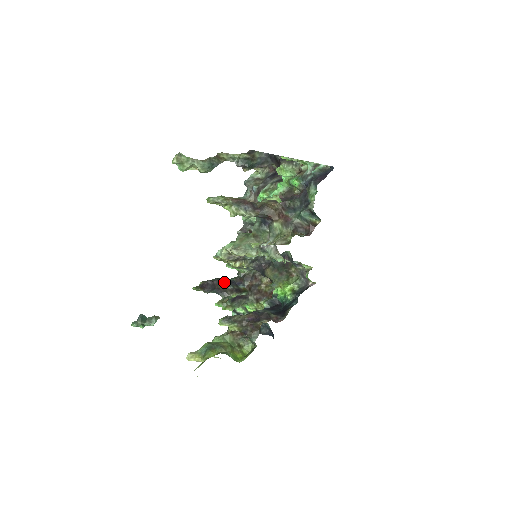
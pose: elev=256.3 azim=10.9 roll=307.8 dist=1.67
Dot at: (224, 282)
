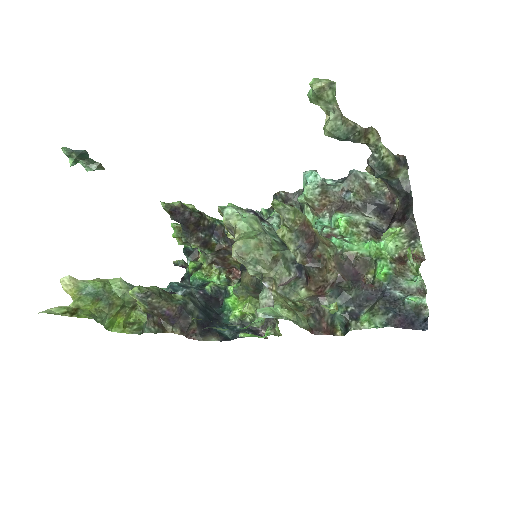
Dot at: (202, 225)
